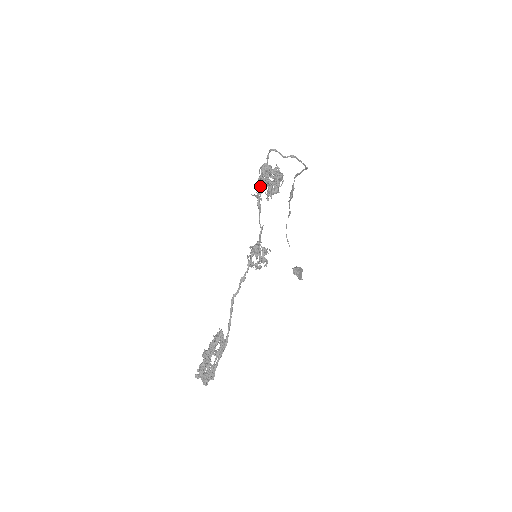
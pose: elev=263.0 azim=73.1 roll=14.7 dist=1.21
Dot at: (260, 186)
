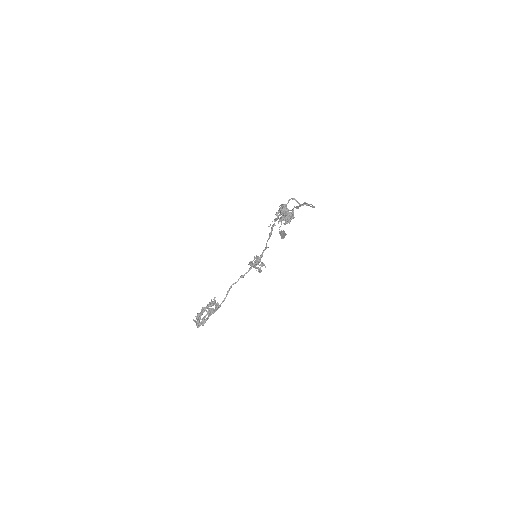
Dot at: occluded
